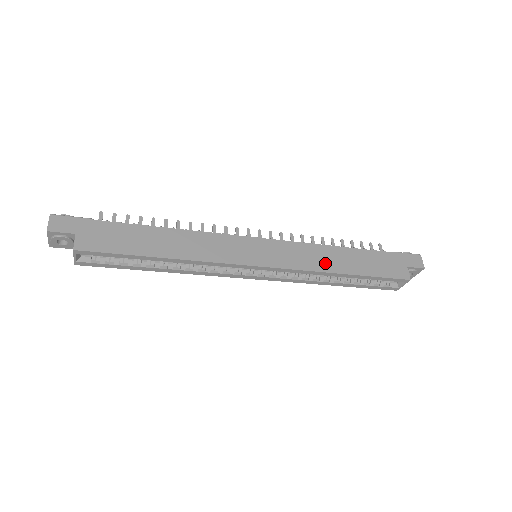
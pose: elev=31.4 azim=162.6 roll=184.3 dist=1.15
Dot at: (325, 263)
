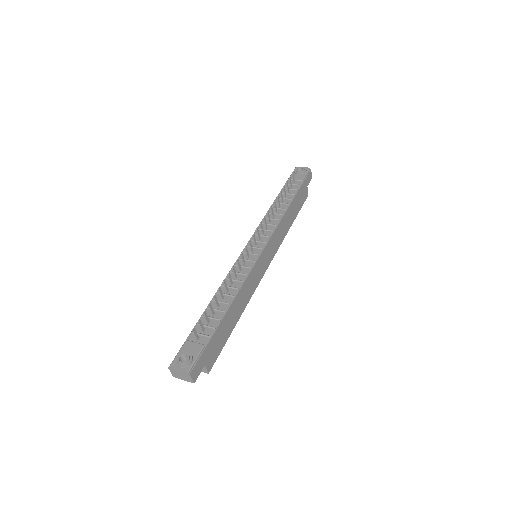
Dot at: (285, 229)
